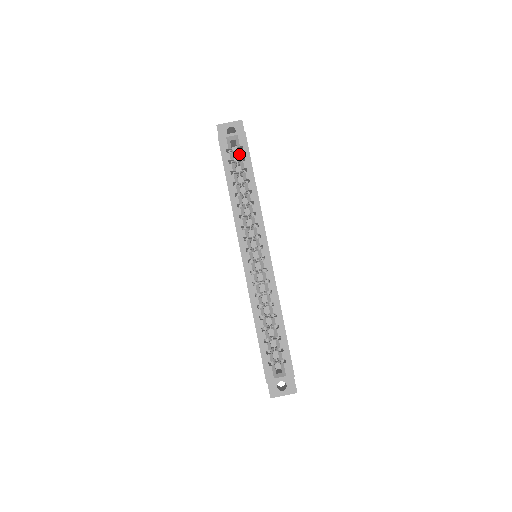
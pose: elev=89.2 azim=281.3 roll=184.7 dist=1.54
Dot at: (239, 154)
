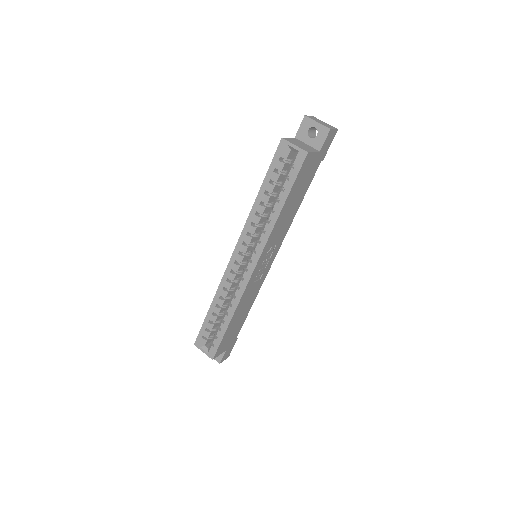
Dot at: (289, 169)
